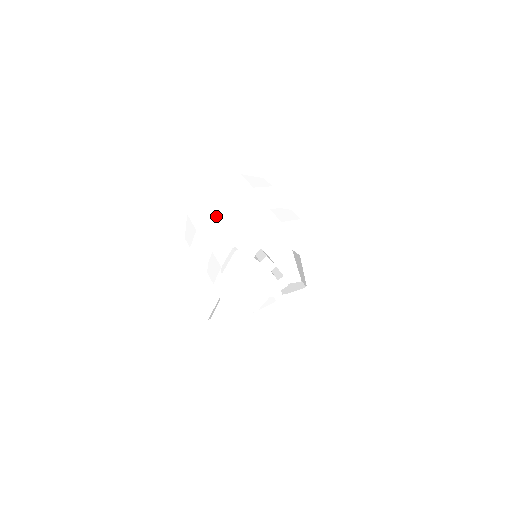
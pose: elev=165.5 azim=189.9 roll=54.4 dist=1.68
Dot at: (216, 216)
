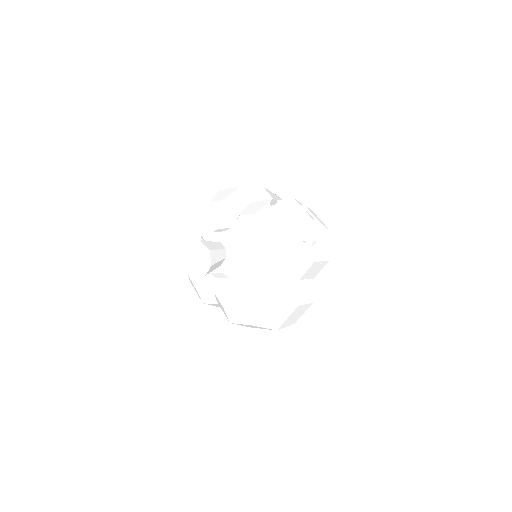
Dot at: (258, 188)
